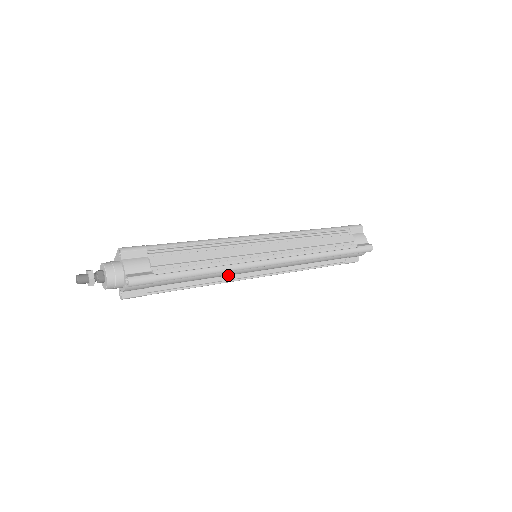
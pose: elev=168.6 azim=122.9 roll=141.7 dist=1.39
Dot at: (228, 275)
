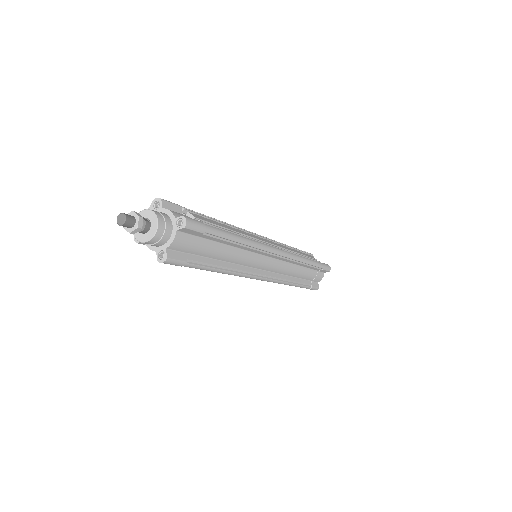
Dot at: (244, 266)
